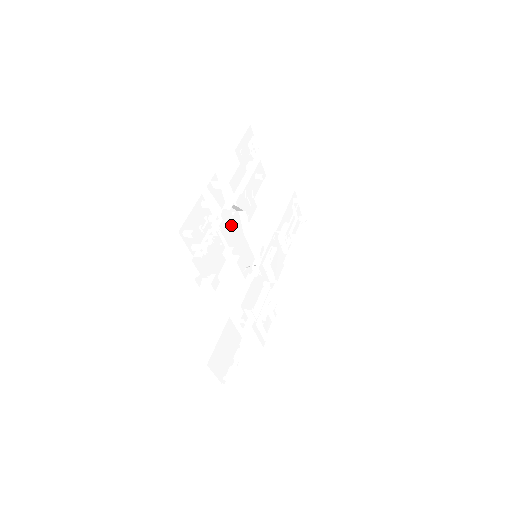
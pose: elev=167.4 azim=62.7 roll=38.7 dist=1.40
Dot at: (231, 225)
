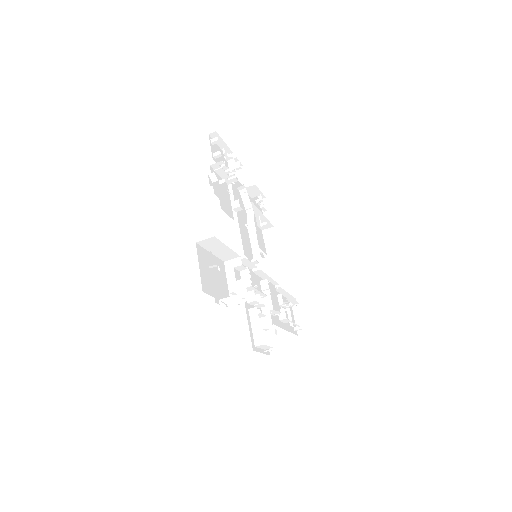
Dot at: (240, 206)
